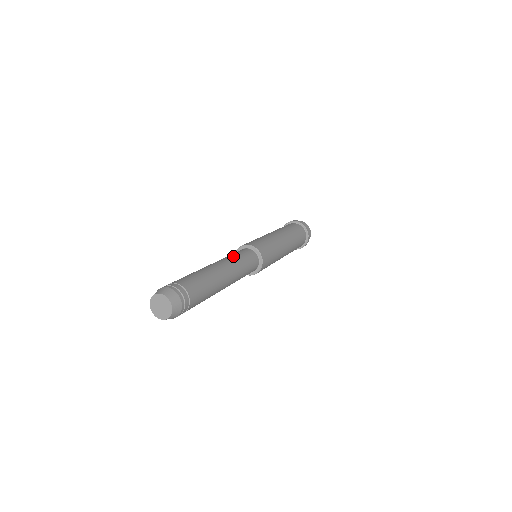
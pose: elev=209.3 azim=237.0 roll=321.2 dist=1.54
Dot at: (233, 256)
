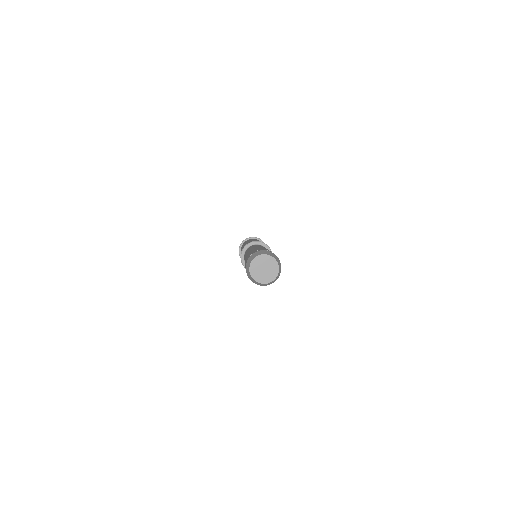
Dot at: occluded
